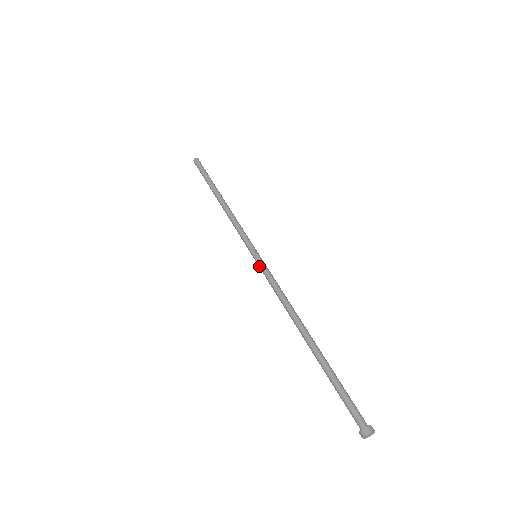
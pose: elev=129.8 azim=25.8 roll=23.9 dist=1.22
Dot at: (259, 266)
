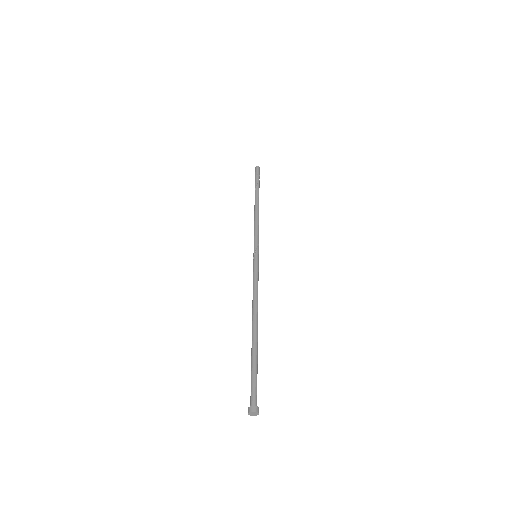
Dot at: (253, 265)
